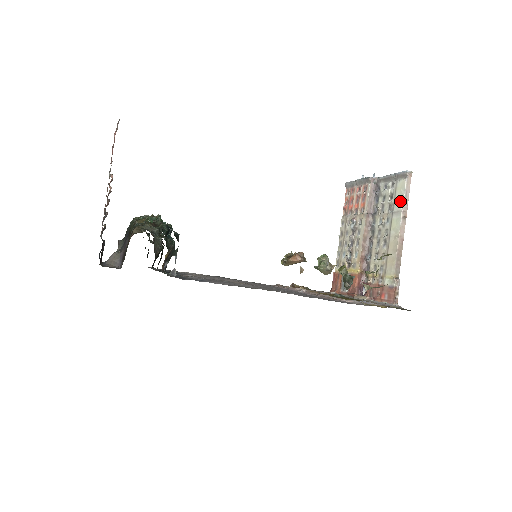
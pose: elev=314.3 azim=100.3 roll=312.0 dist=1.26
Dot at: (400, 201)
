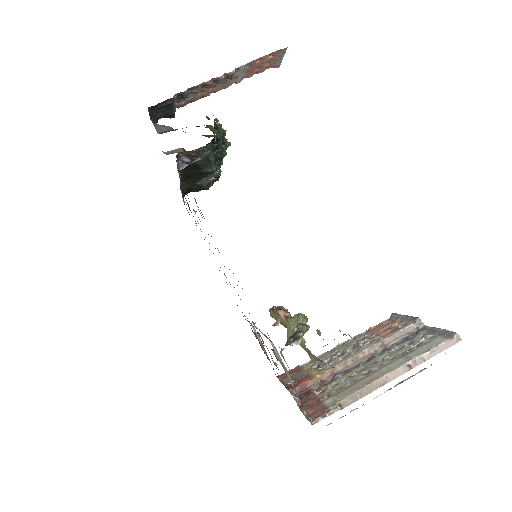
Dot at: (422, 351)
